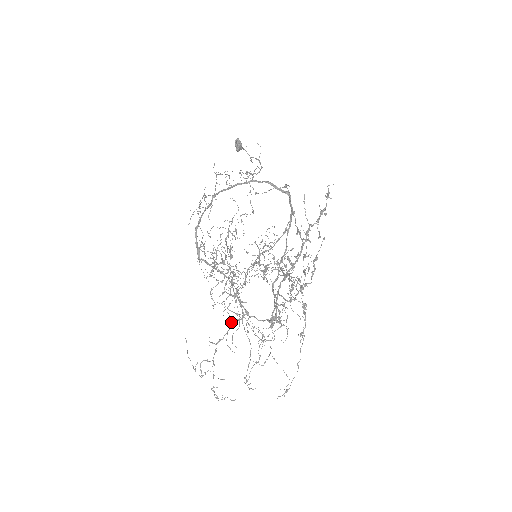
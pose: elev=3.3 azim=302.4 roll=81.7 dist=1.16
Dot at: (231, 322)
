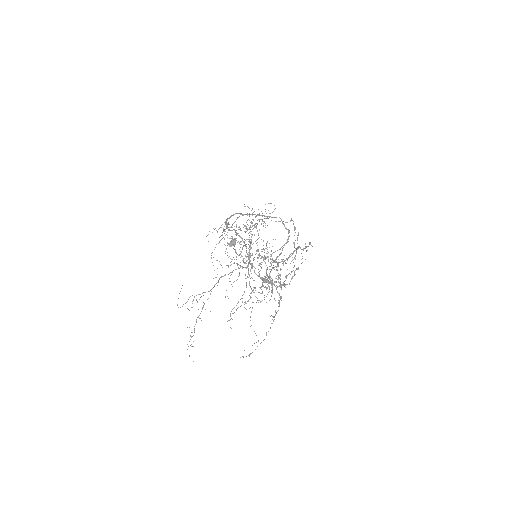
Dot at: (238, 267)
